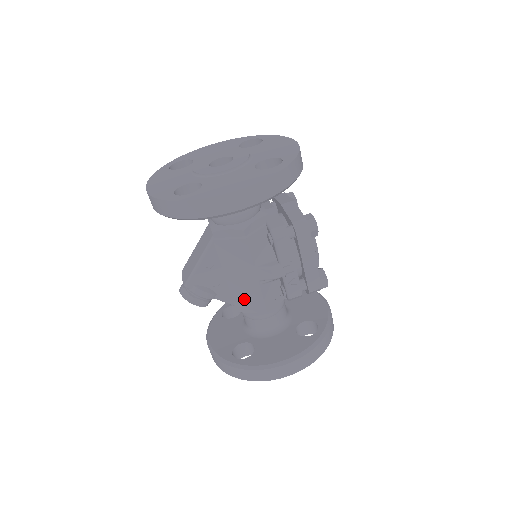
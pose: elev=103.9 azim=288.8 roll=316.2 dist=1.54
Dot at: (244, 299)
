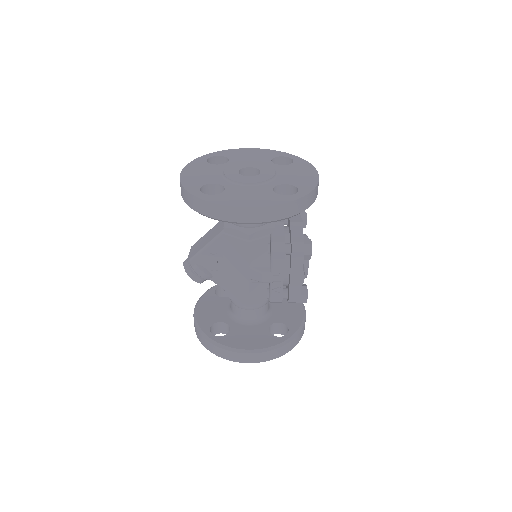
Dot at: (234, 288)
